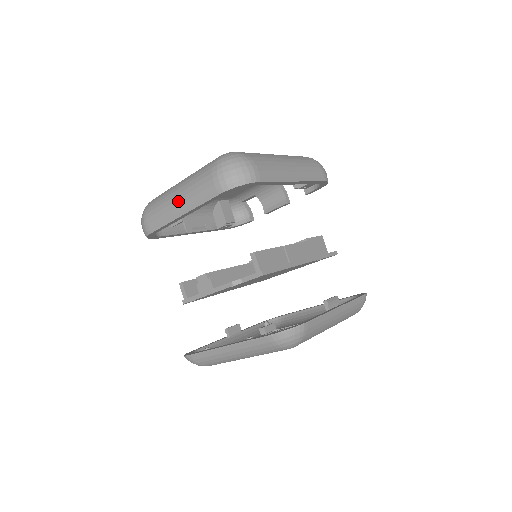
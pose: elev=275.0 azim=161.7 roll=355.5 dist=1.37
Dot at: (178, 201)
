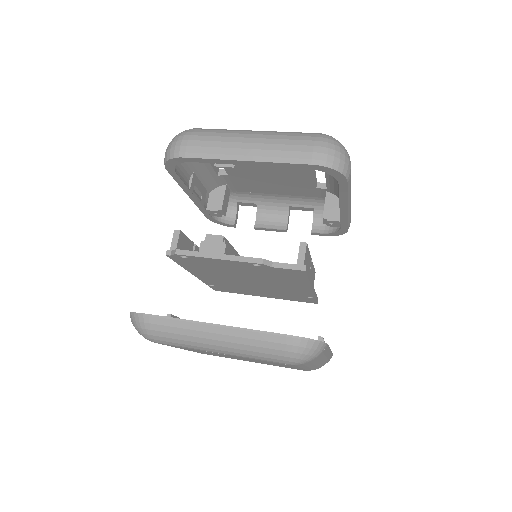
Dot at: (250, 144)
